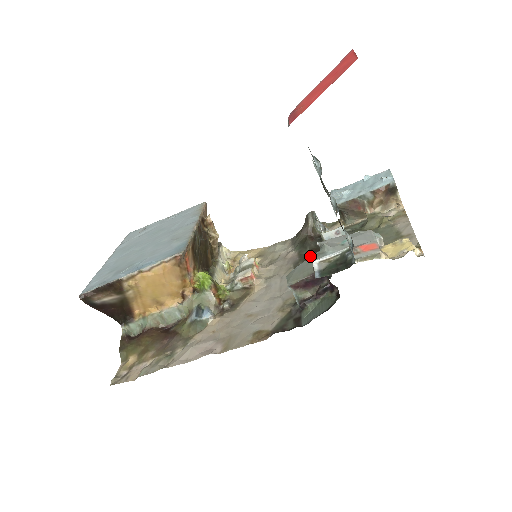
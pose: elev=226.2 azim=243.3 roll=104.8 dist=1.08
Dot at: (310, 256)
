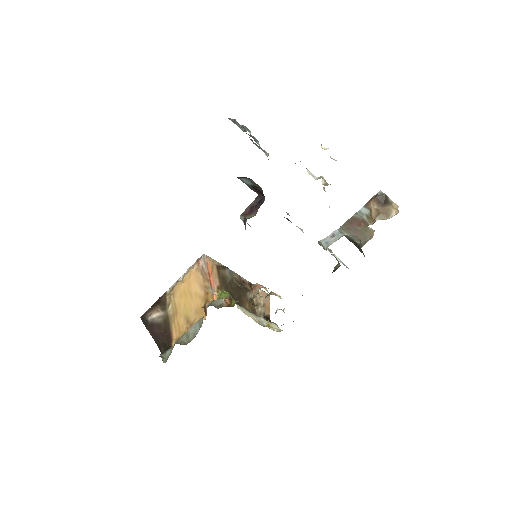
Dot at: occluded
